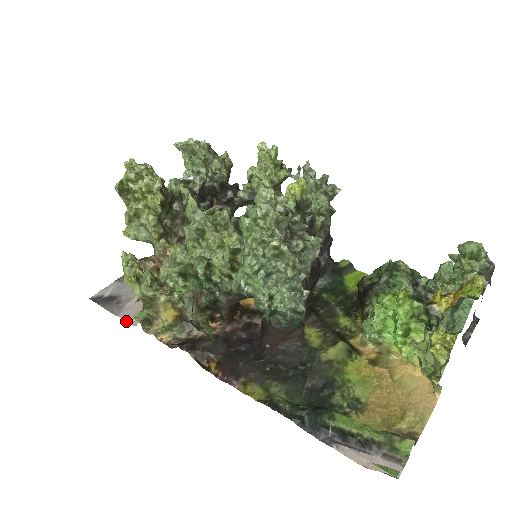
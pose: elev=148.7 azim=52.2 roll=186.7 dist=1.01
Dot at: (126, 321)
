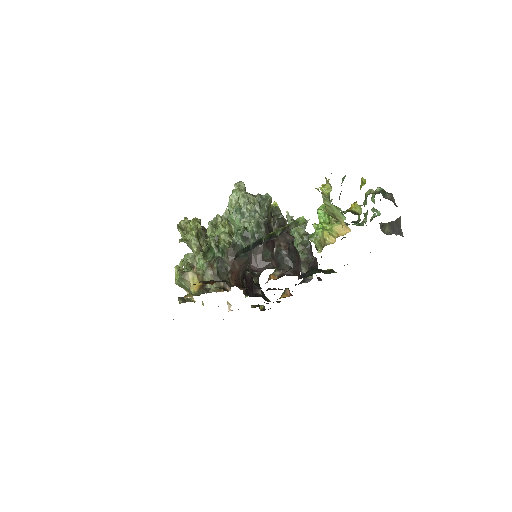
Dot at: occluded
